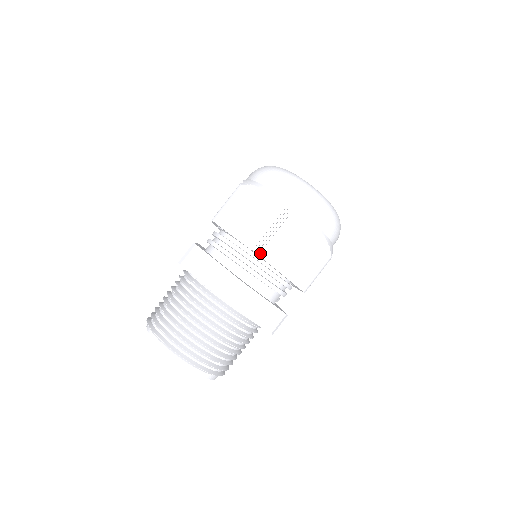
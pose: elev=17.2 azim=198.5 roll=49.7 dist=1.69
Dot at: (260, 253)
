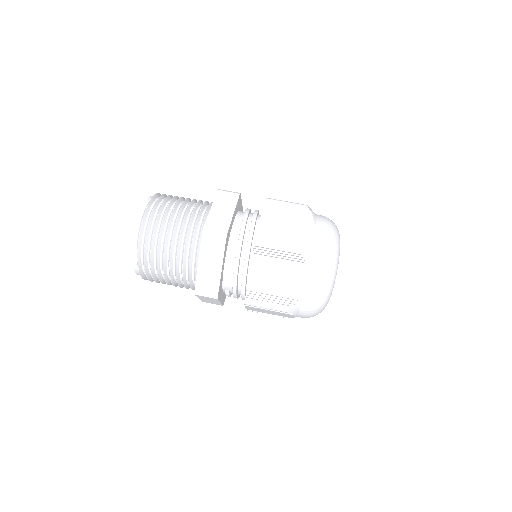
Dot at: (258, 237)
